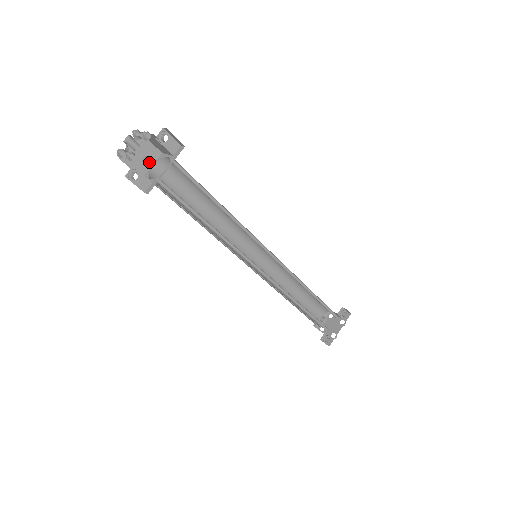
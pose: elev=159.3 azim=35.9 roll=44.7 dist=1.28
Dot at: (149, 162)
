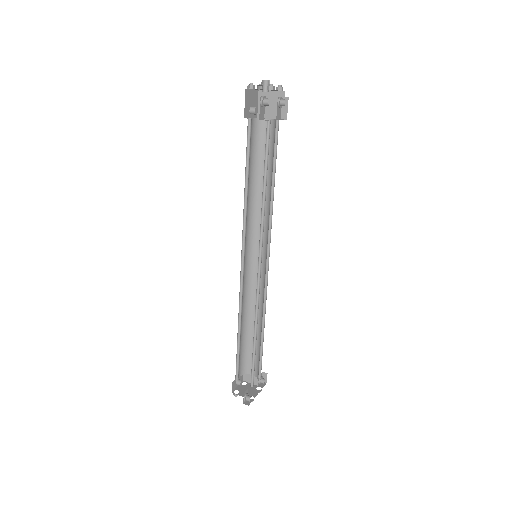
Dot at: (256, 112)
